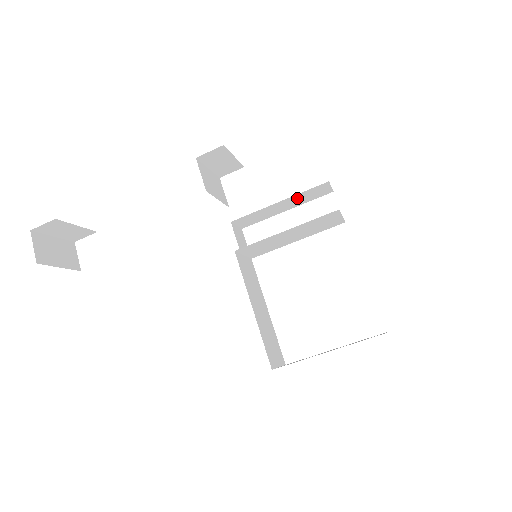
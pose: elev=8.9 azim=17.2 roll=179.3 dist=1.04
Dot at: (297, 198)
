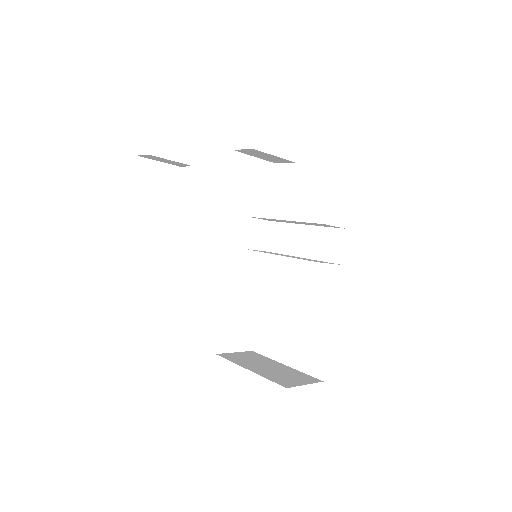
Dot at: occluded
